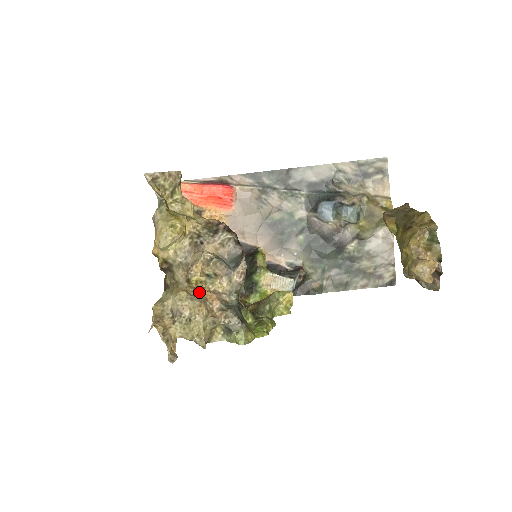
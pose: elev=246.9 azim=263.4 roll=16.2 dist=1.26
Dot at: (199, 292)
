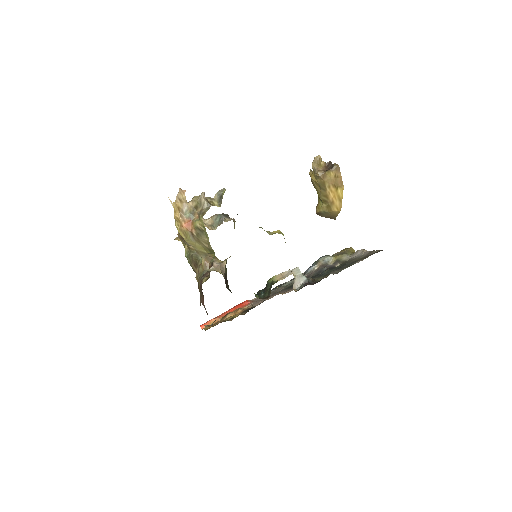
Dot at: occluded
